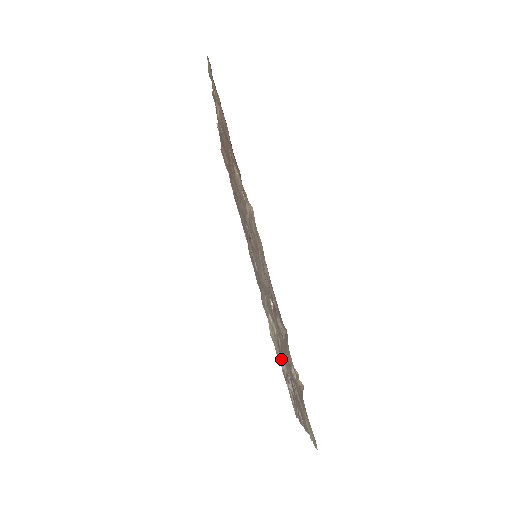
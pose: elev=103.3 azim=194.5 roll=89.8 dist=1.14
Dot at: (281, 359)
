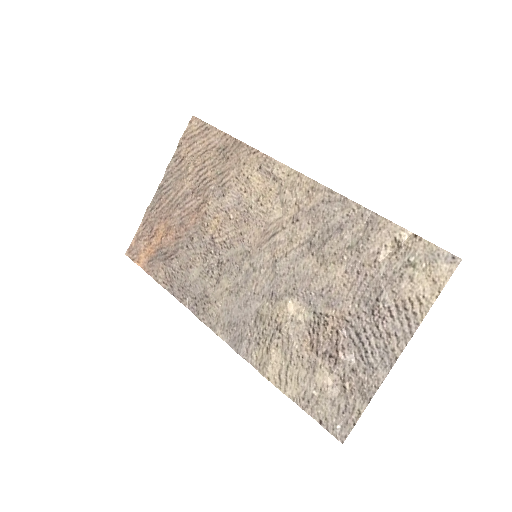
Dot at: (316, 344)
